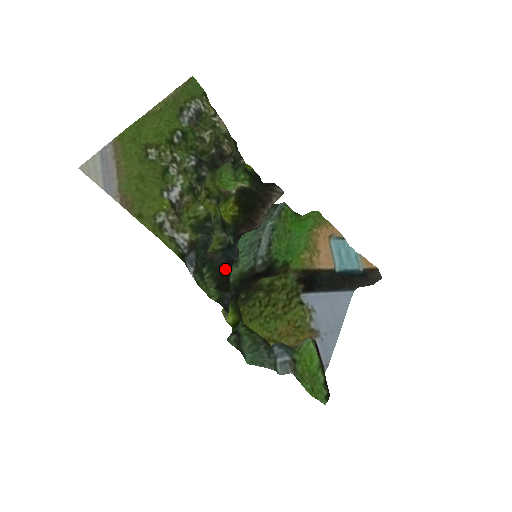
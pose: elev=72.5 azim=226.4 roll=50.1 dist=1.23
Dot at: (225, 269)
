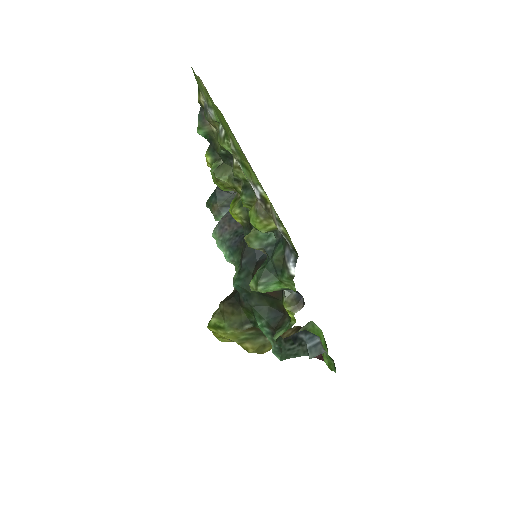
Dot at: occluded
